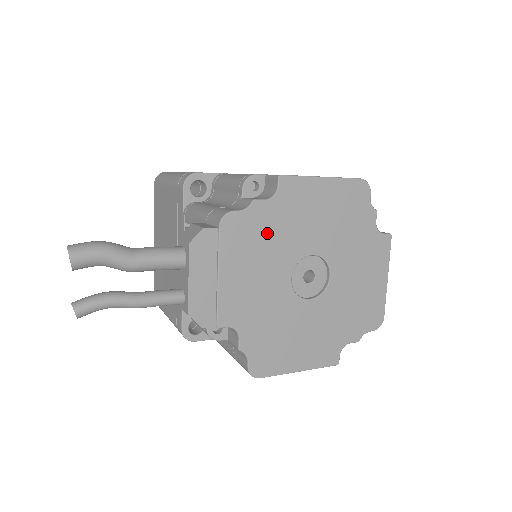
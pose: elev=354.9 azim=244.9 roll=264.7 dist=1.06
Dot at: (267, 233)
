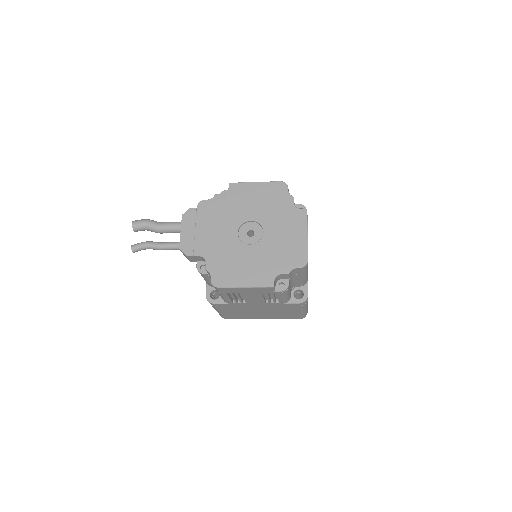
Dot at: (223, 210)
